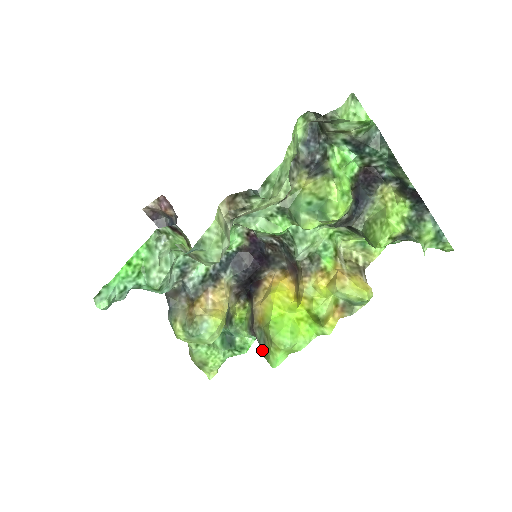
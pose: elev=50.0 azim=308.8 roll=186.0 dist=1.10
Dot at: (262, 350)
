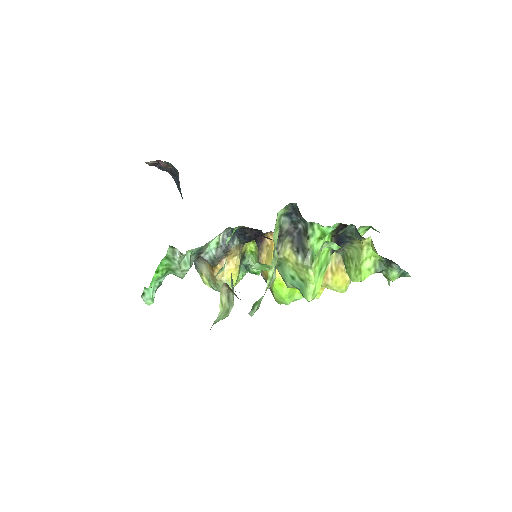
Dot at: (270, 290)
